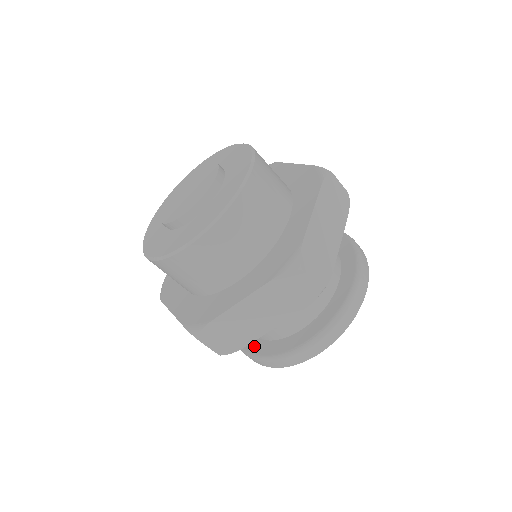
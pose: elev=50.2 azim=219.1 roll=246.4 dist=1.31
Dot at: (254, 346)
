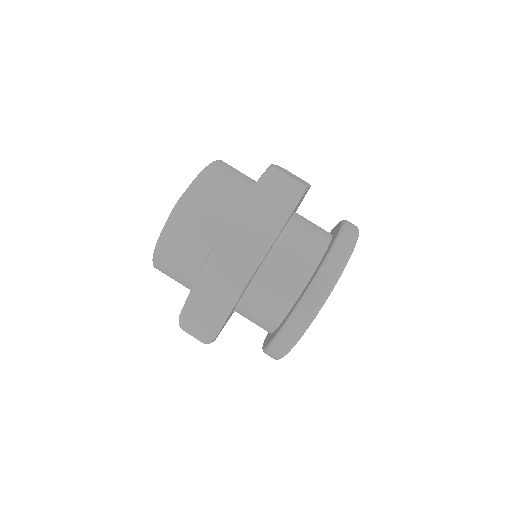
Dot at: (284, 321)
